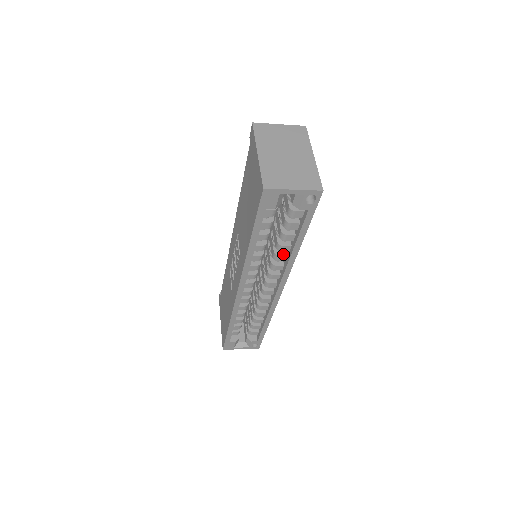
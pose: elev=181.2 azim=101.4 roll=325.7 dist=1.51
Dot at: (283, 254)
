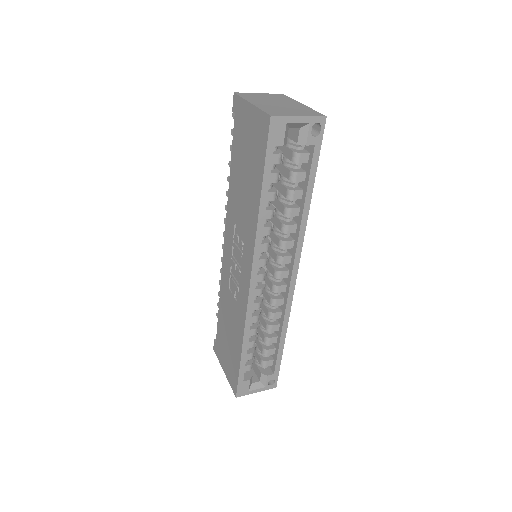
Dot at: (292, 223)
